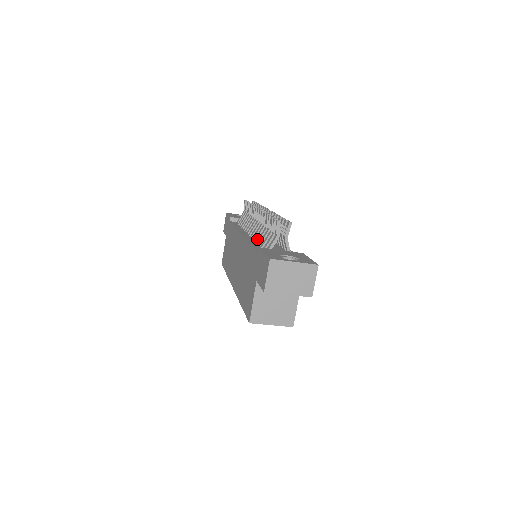
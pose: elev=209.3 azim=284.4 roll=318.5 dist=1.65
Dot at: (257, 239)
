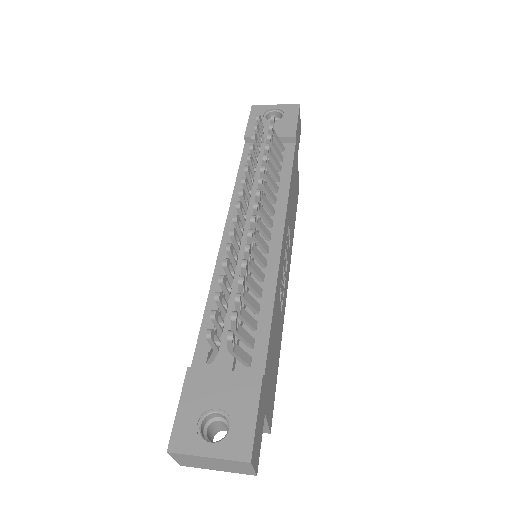
Dot at: occluded
